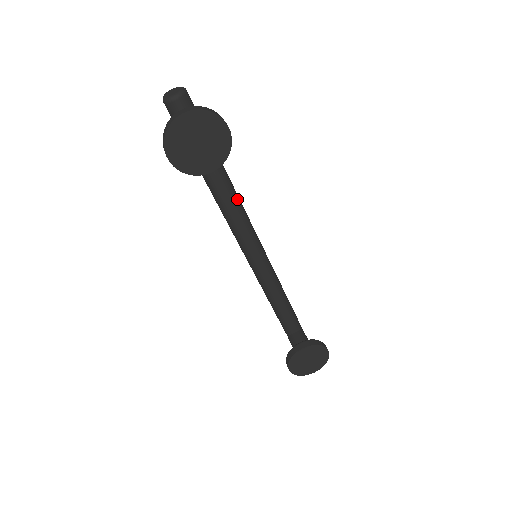
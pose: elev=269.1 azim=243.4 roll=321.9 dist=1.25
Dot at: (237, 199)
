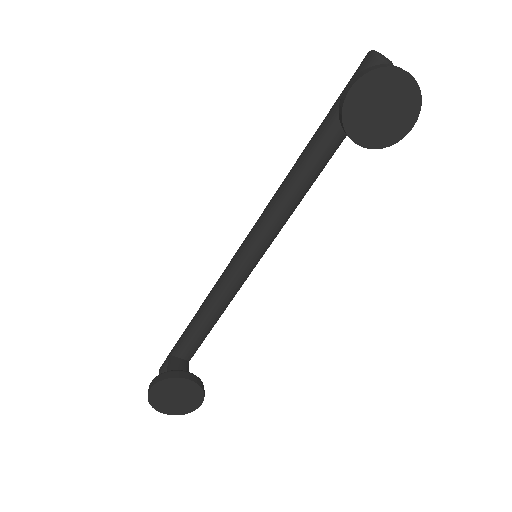
Dot at: (305, 194)
